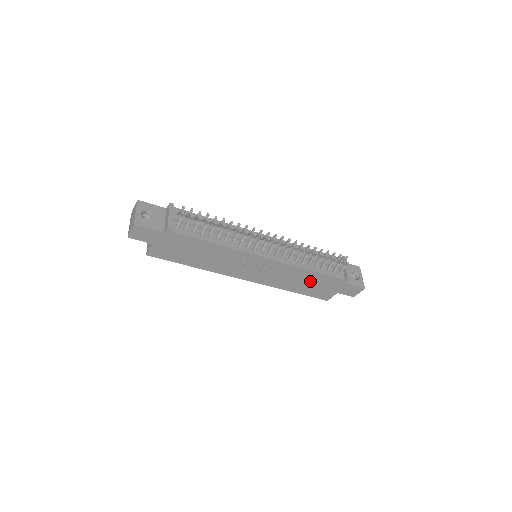
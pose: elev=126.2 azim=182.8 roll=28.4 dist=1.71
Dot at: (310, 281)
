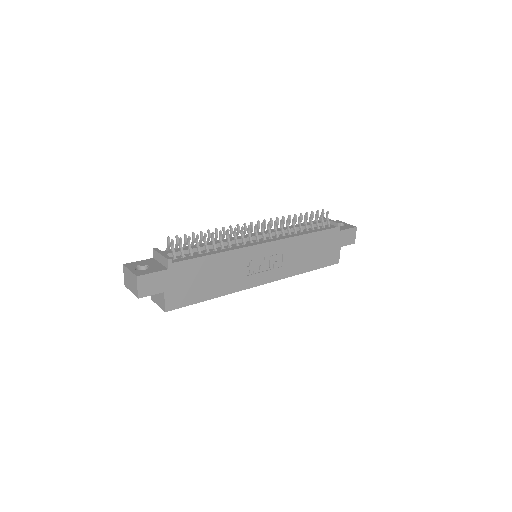
Dot at: (313, 248)
